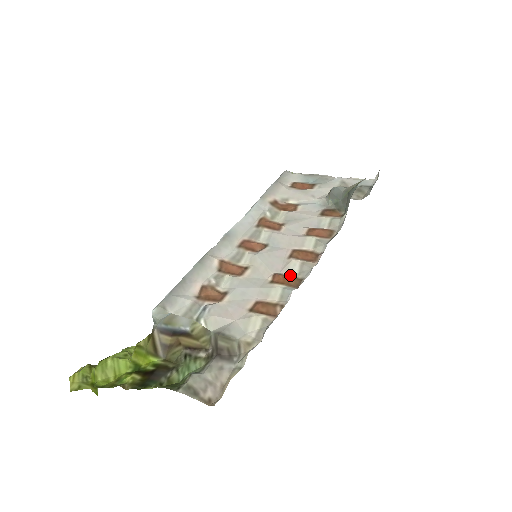
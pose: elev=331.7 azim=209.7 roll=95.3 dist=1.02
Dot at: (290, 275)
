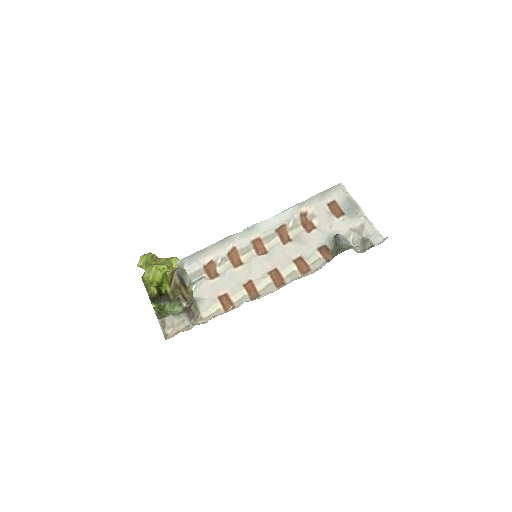
Dot at: (257, 287)
